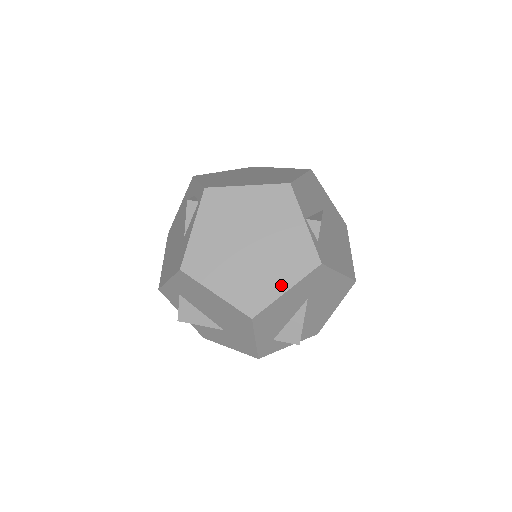
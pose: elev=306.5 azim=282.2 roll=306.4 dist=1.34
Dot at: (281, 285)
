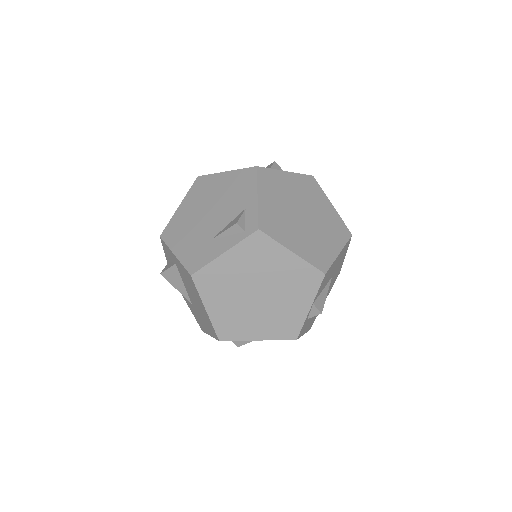
Dot at: (257, 334)
